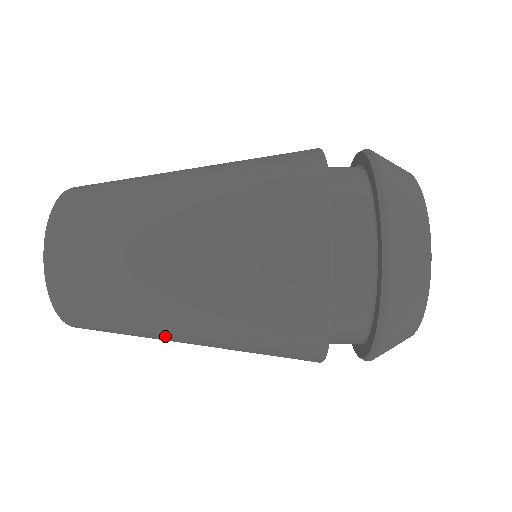
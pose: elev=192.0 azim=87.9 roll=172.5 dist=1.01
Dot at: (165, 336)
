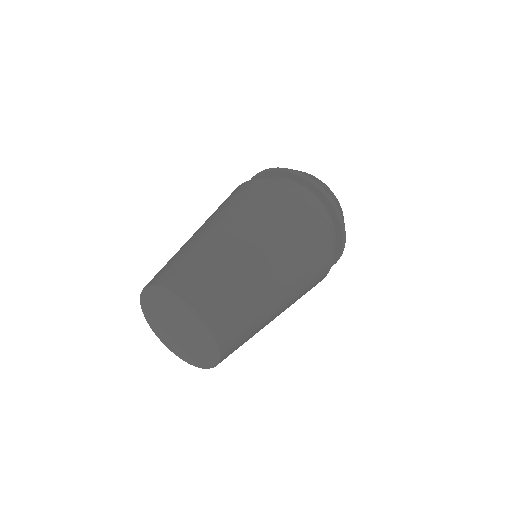
Dot at: occluded
